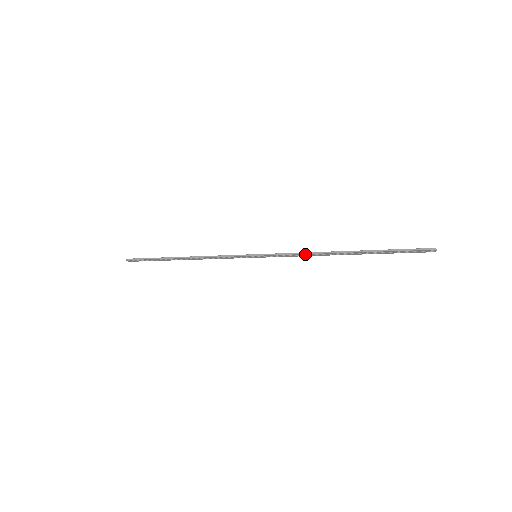
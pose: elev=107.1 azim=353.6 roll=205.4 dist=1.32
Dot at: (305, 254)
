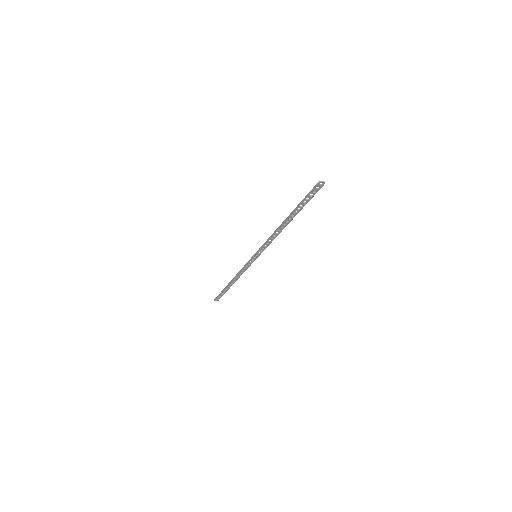
Dot at: (271, 237)
